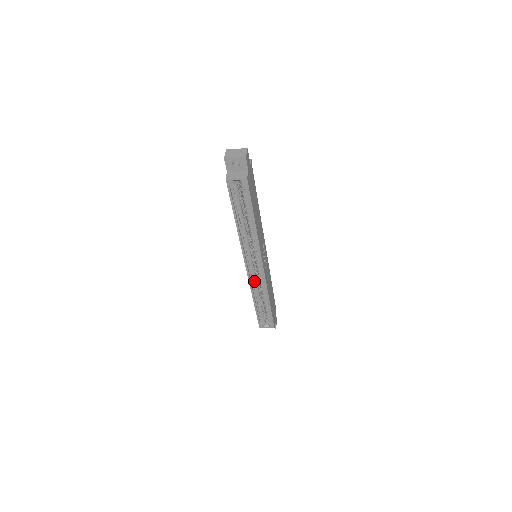
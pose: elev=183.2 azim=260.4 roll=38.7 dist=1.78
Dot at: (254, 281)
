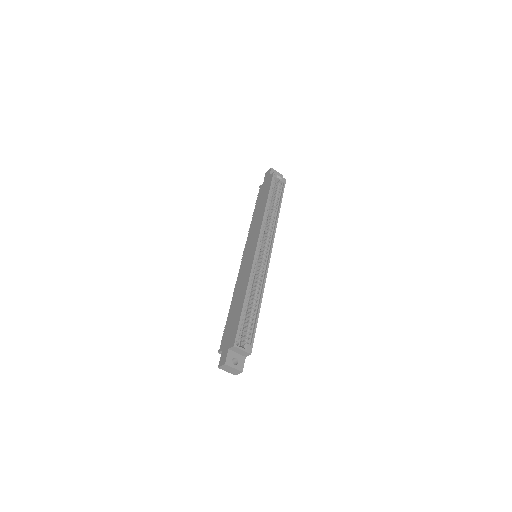
Dot at: (255, 269)
